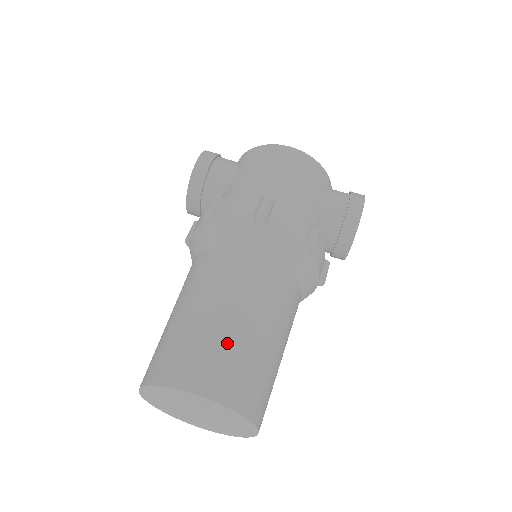
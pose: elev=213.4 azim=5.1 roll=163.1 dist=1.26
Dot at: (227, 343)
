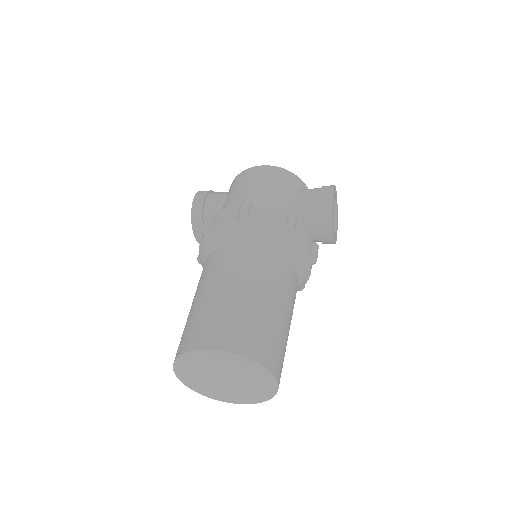
Dot at: (231, 309)
